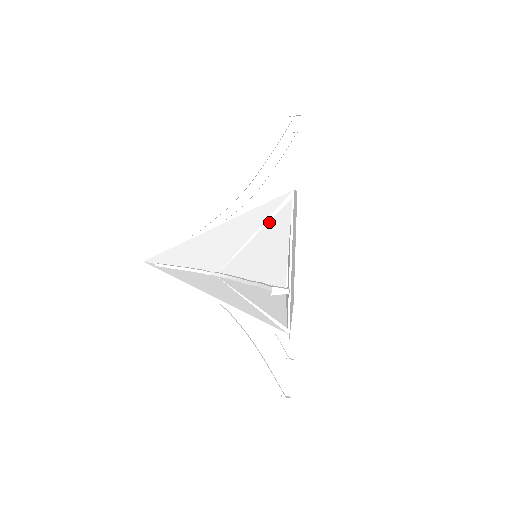
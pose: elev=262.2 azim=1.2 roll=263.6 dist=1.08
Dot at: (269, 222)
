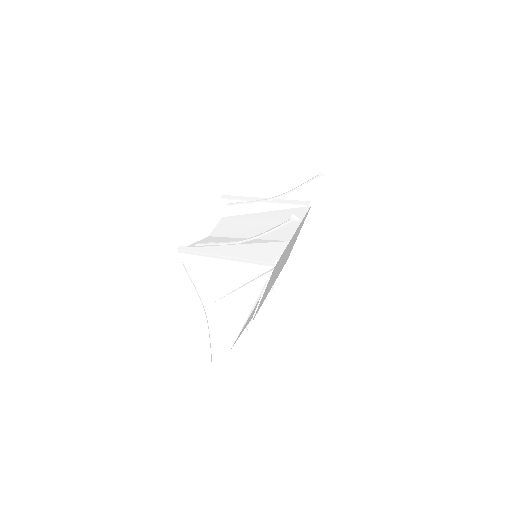
Dot at: (250, 283)
